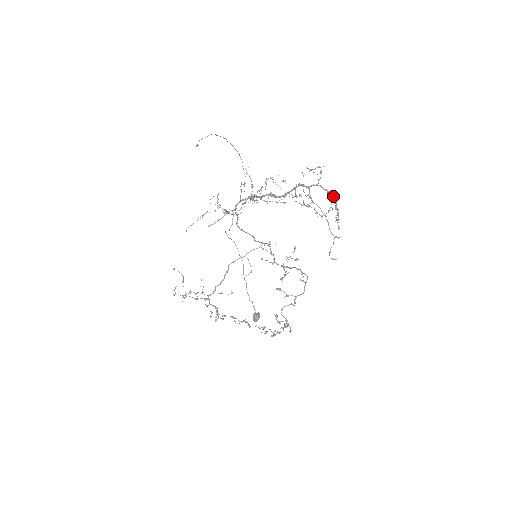
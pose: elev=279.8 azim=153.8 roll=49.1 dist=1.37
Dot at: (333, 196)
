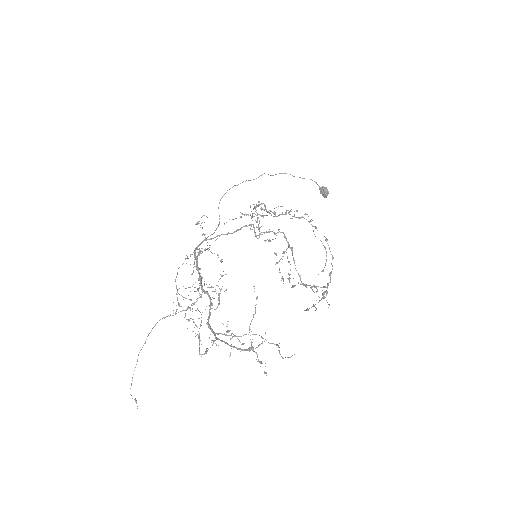
Dot at: (237, 349)
